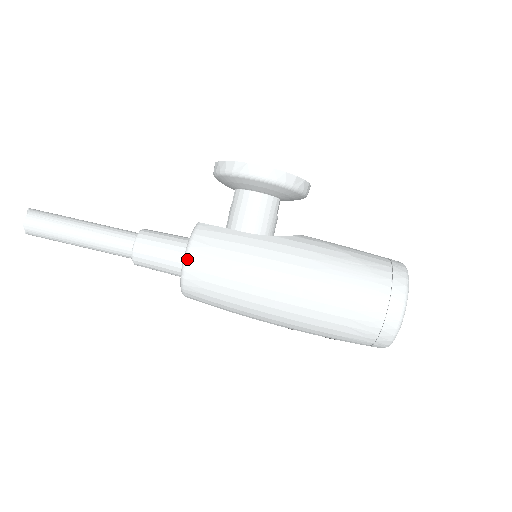
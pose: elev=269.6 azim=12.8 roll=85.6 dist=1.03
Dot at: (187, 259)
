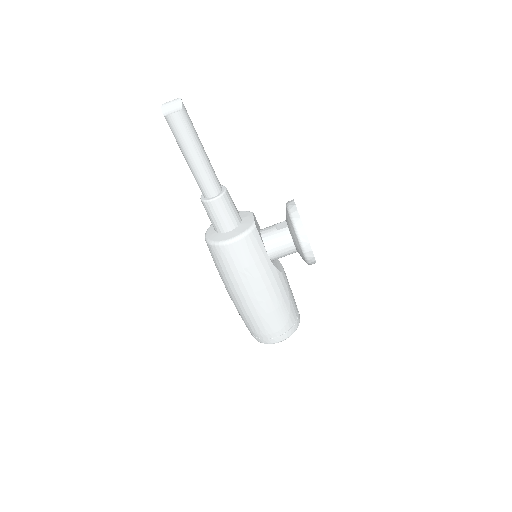
Dot at: (232, 243)
